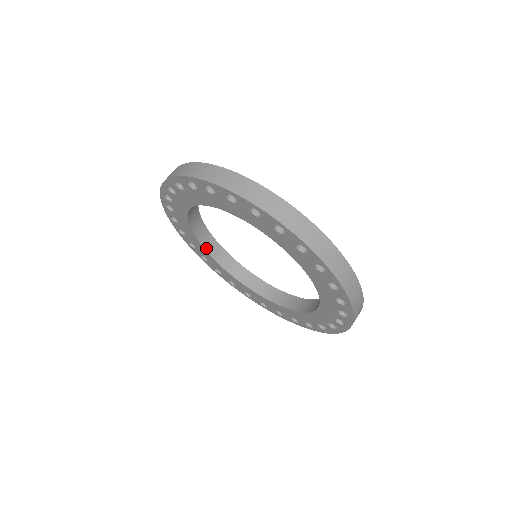
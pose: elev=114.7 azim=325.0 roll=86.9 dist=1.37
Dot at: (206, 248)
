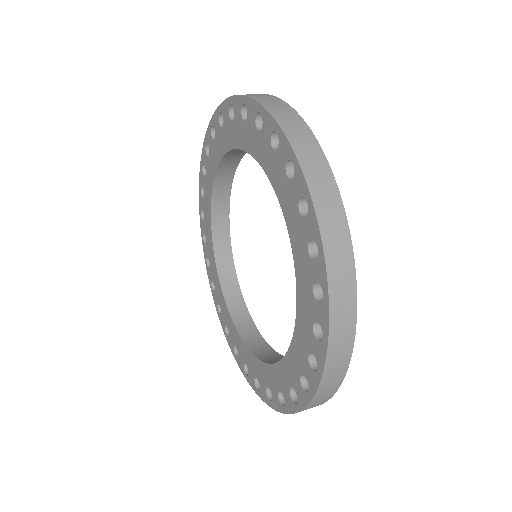
Dot at: (233, 317)
